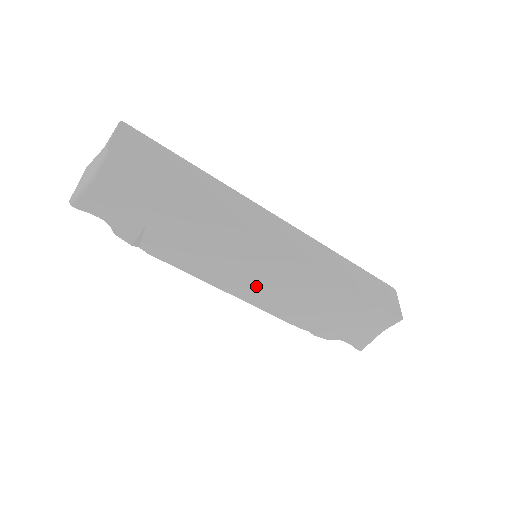
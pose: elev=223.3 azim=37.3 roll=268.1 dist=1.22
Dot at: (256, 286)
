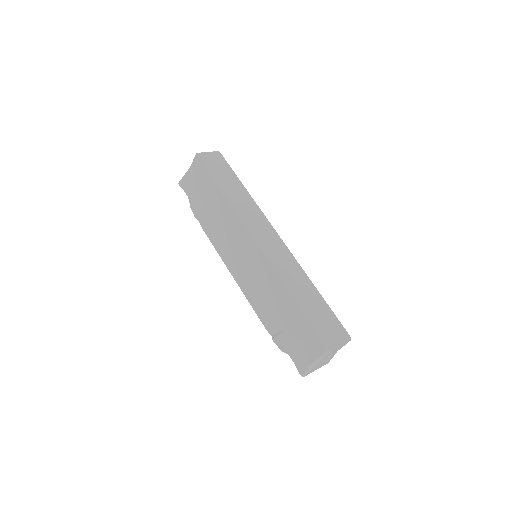
Dot at: (244, 273)
